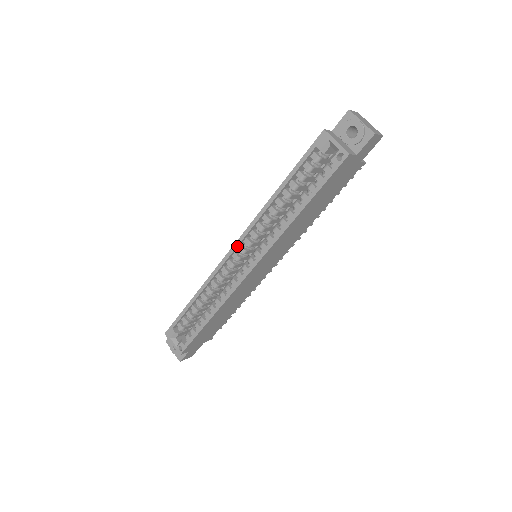
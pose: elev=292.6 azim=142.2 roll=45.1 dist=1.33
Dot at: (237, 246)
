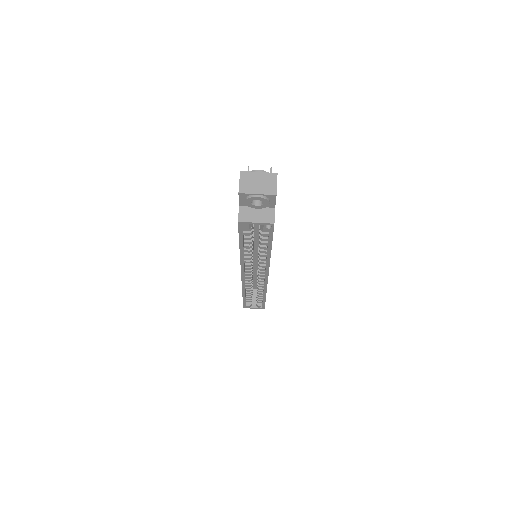
Dot at: (244, 274)
